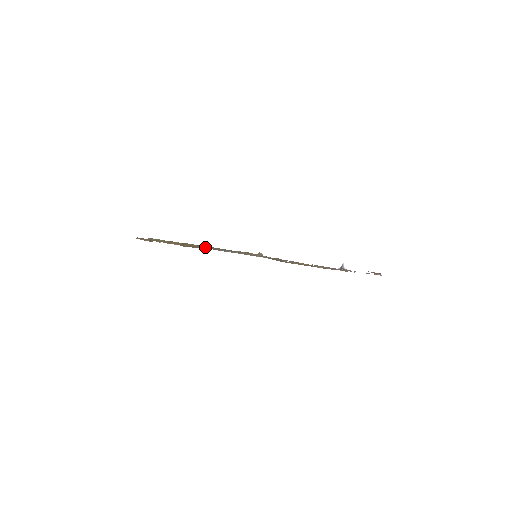
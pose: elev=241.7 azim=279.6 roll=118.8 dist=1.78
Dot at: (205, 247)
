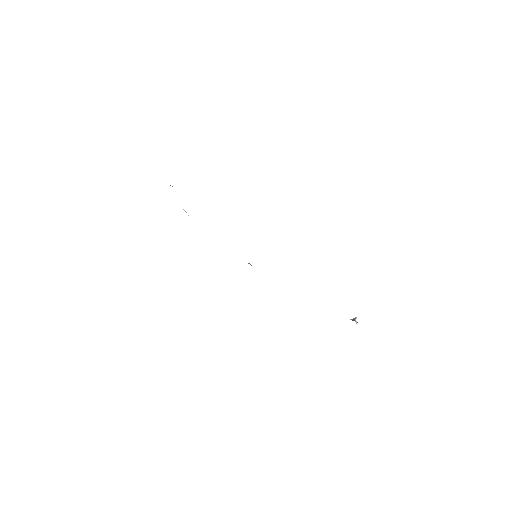
Dot at: occluded
